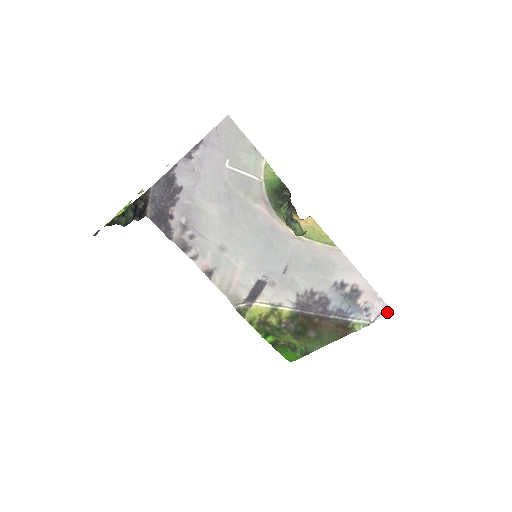
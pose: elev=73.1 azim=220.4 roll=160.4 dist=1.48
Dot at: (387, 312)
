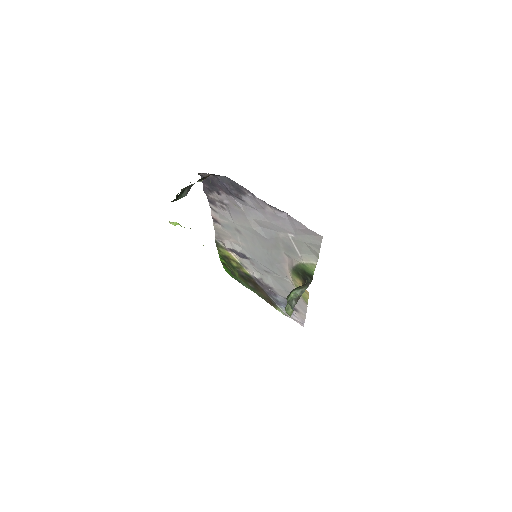
Dot at: (301, 324)
